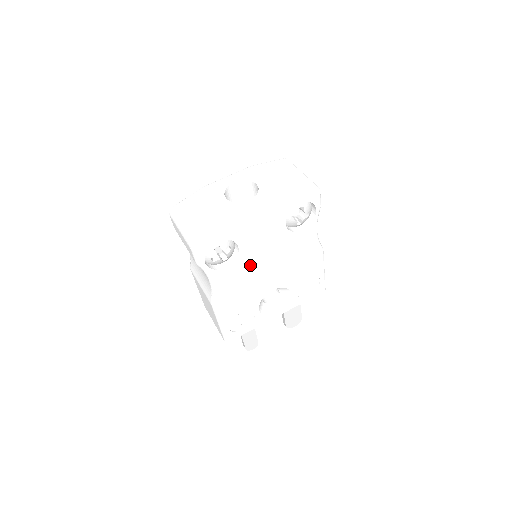
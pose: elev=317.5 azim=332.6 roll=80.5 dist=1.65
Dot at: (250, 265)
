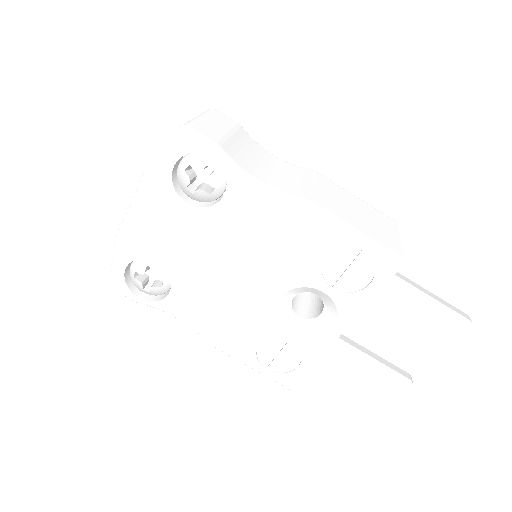
Dot at: (200, 277)
